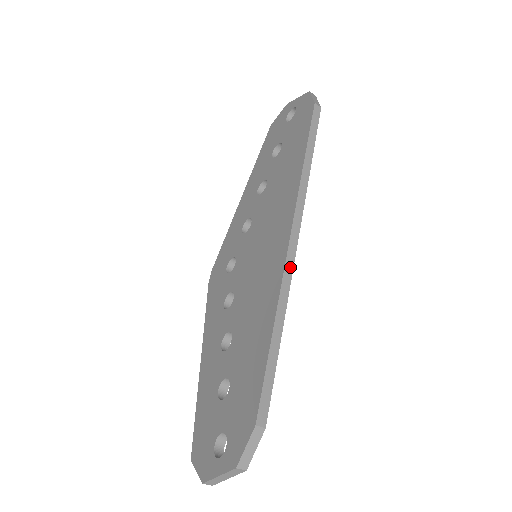
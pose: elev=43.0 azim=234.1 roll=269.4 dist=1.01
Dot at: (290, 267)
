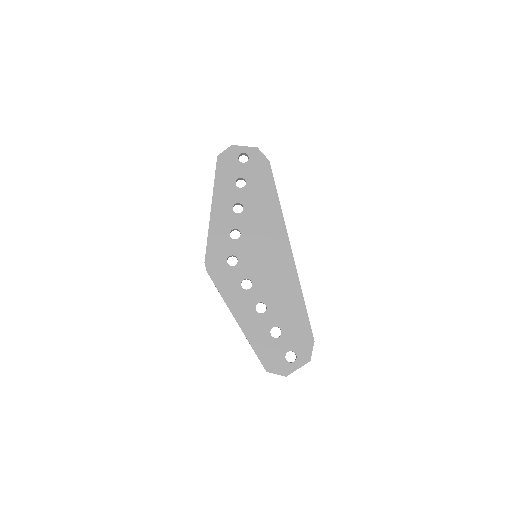
Dot at: (295, 265)
